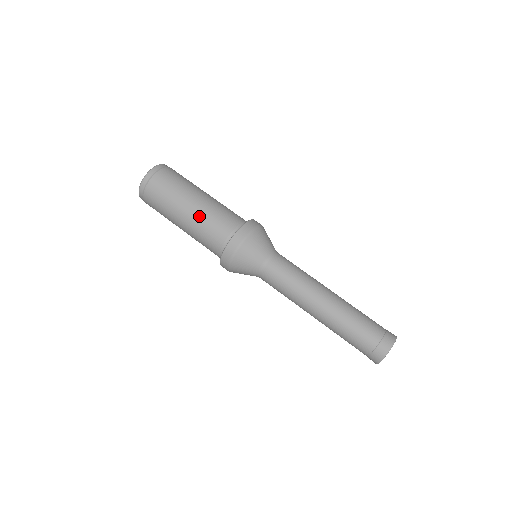
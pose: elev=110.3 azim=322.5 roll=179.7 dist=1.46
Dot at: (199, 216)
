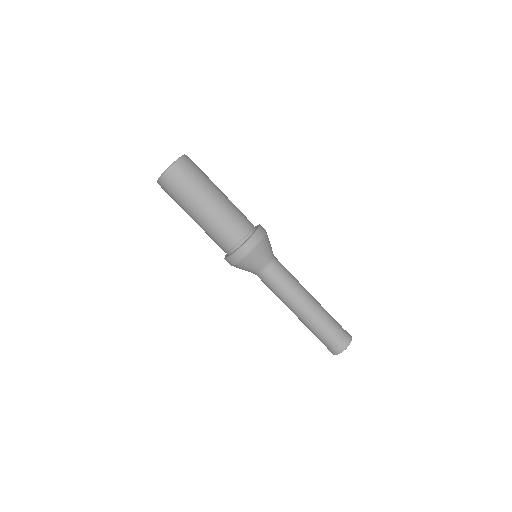
Dot at: (221, 213)
